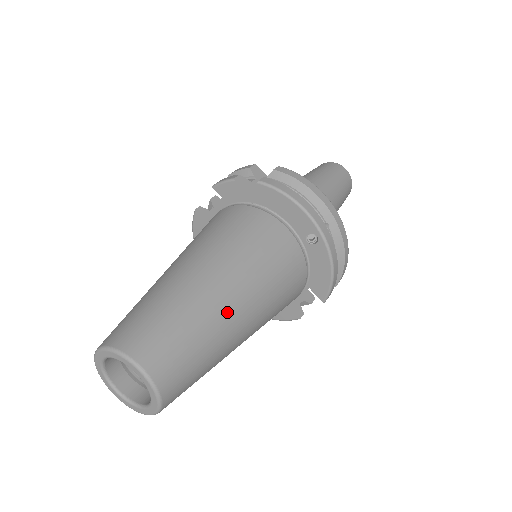
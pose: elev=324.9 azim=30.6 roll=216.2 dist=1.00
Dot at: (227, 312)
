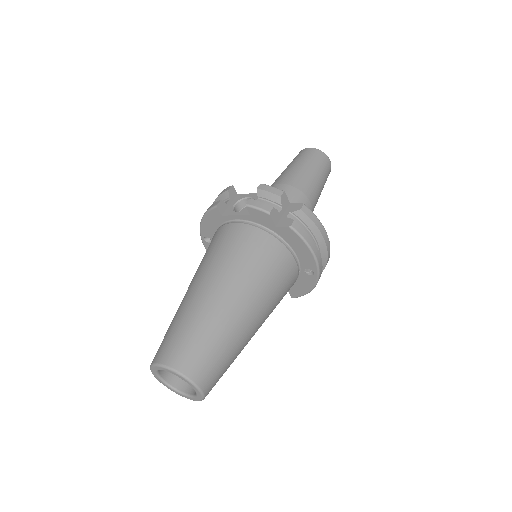
Dot at: (249, 336)
